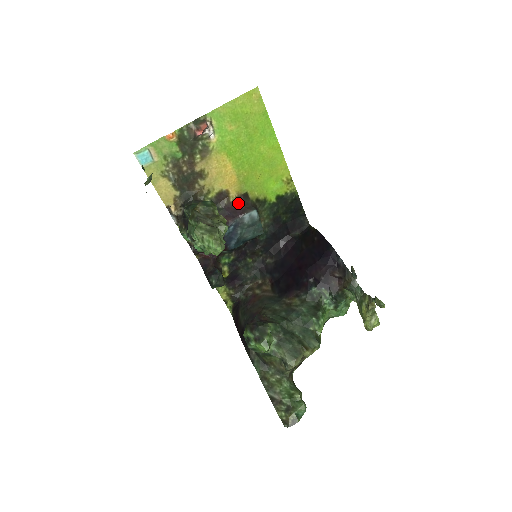
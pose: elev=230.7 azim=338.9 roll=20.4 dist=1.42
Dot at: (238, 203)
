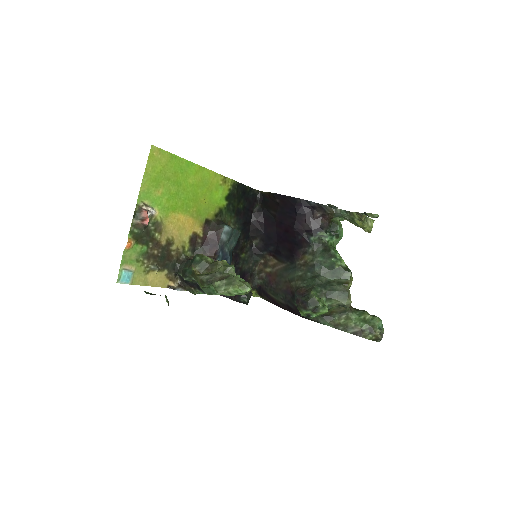
Dot at: (207, 232)
